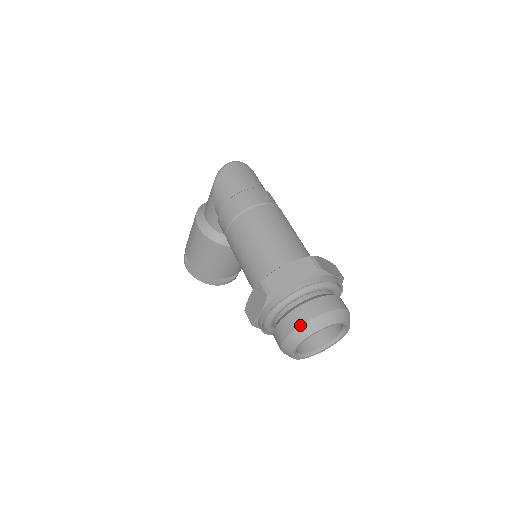
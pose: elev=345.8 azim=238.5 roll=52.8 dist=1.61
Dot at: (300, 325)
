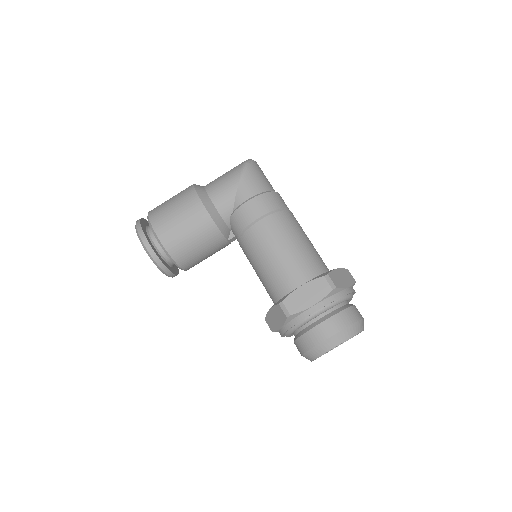
Dot at: (352, 323)
